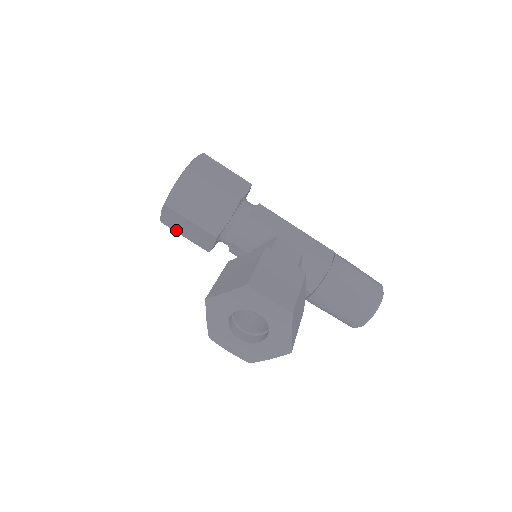
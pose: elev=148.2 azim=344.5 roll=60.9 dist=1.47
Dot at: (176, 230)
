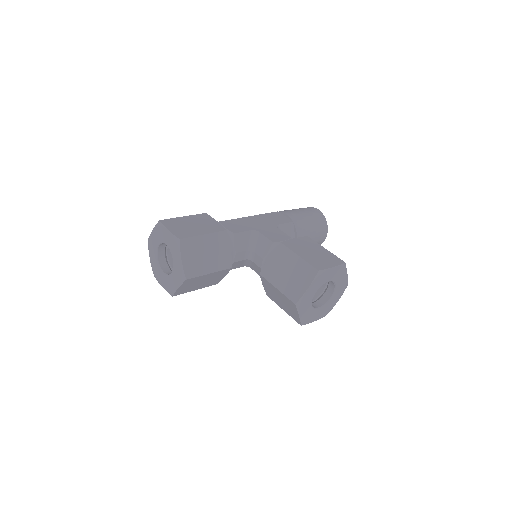
Dot at: (188, 291)
